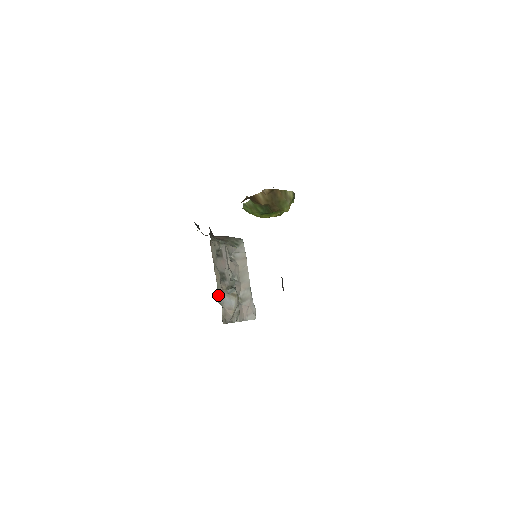
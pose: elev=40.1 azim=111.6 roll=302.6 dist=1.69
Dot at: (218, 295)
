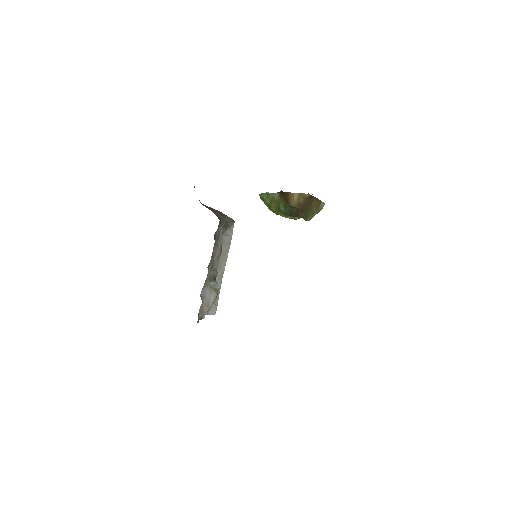
Dot at: (203, 288)
